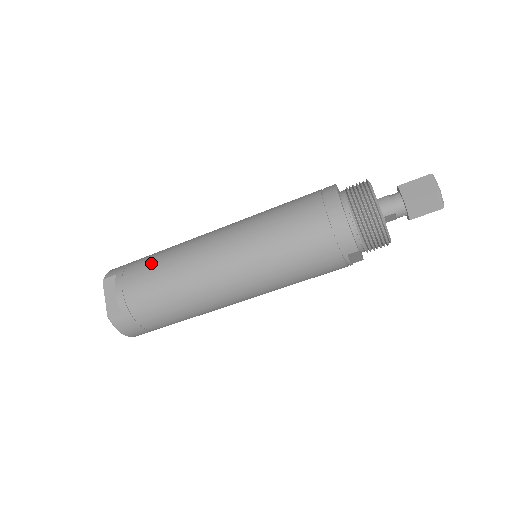
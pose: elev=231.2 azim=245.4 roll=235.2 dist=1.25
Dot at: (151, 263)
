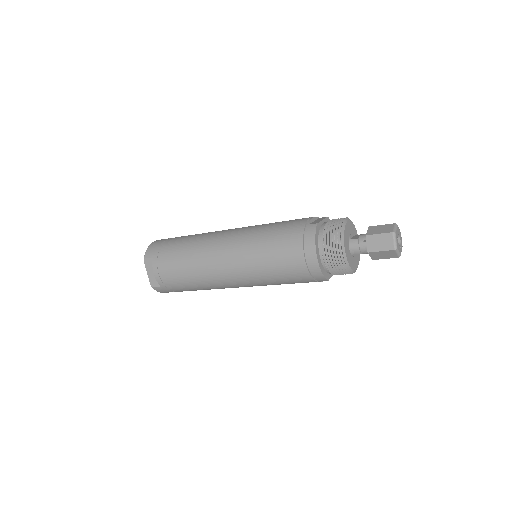
Dot at: (177, 257)
